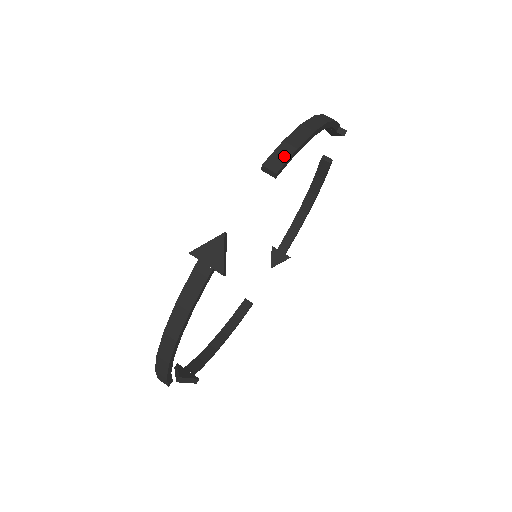
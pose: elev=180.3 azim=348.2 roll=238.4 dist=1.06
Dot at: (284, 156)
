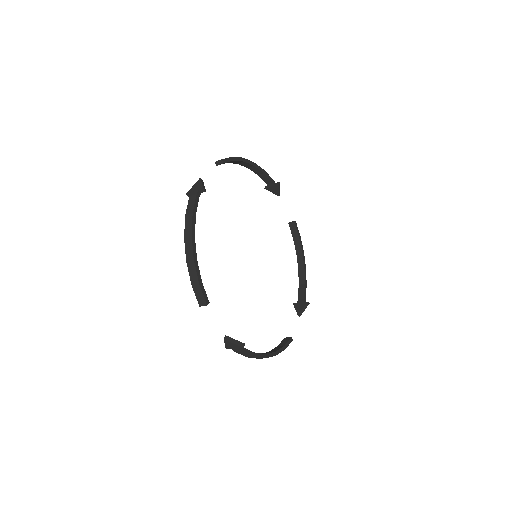
Dot at: (226, 158)
